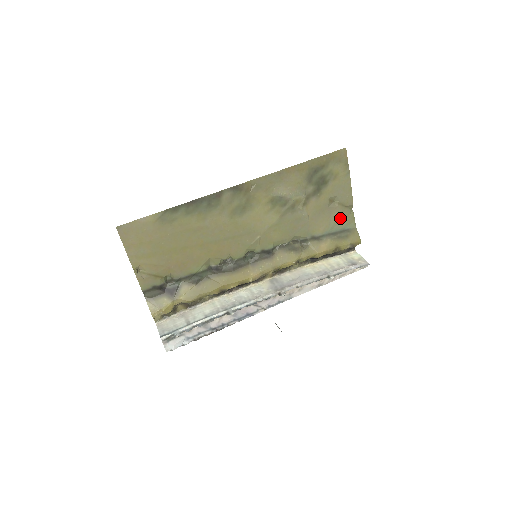
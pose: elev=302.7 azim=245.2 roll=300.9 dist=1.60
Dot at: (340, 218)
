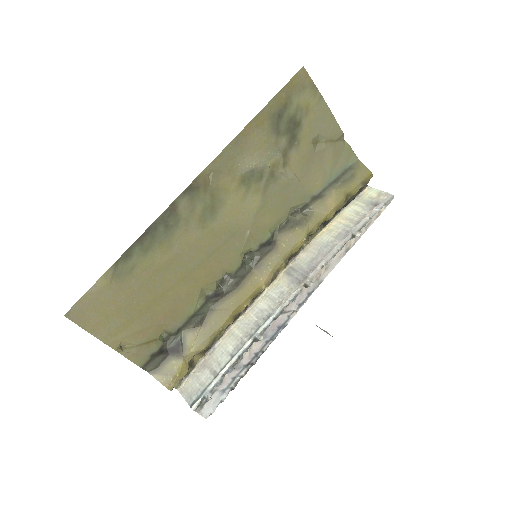
Dot at: (335, 158)
